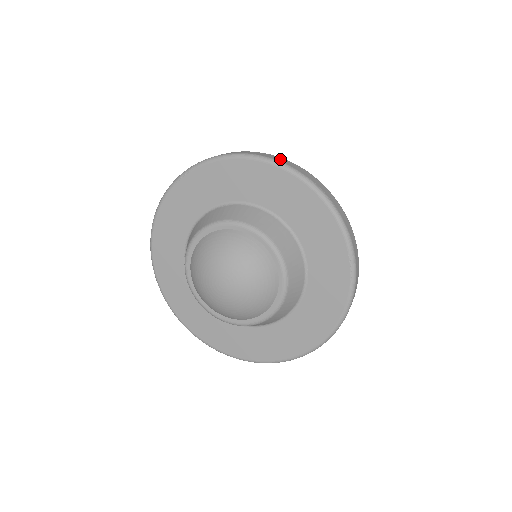
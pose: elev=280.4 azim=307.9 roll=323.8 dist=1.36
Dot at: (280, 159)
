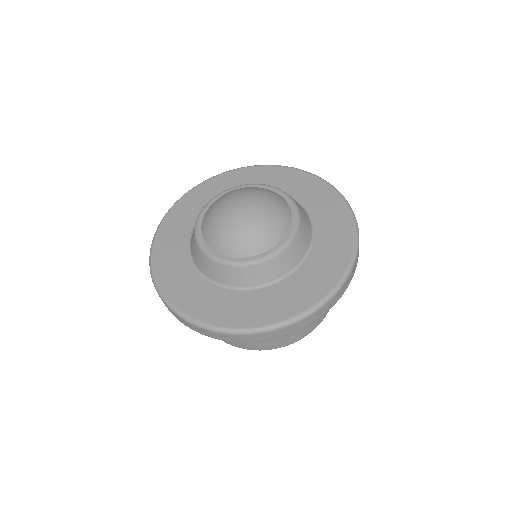
Dot at: occluded
